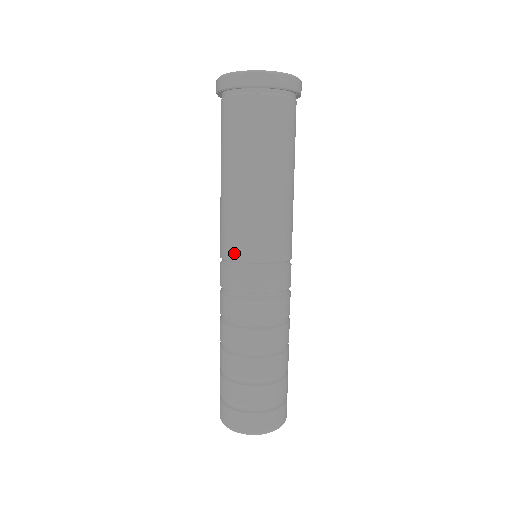
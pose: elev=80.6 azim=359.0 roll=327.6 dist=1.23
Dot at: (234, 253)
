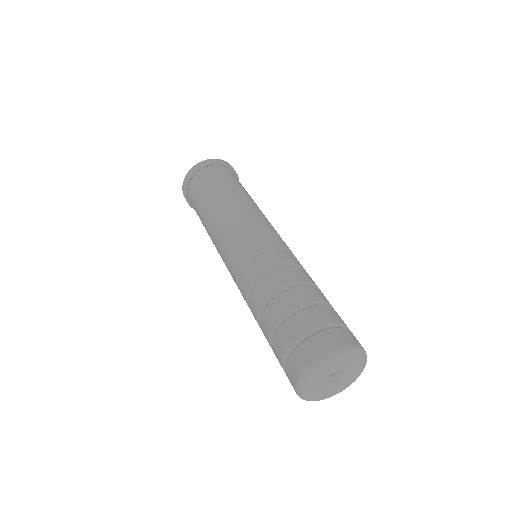
Dot at: (224, 259)
